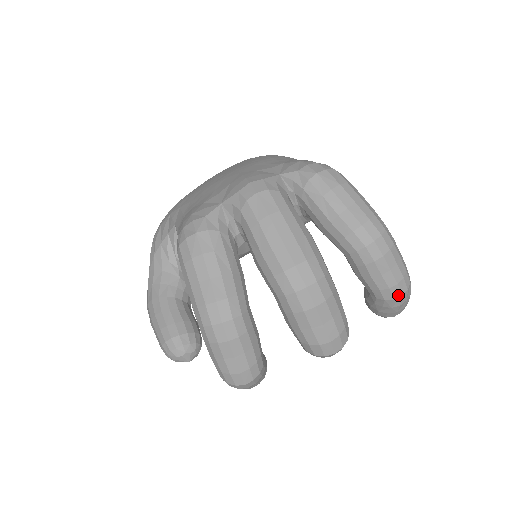
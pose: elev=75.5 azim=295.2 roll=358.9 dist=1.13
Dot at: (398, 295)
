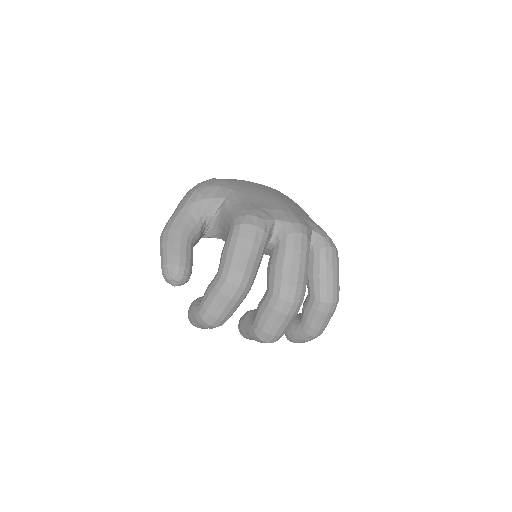
Dot at: (314, 335)
